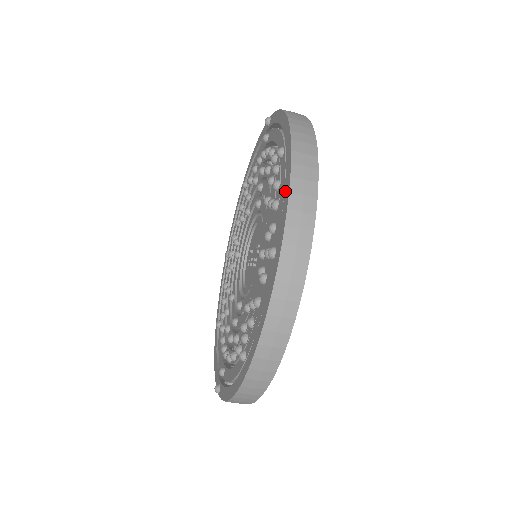
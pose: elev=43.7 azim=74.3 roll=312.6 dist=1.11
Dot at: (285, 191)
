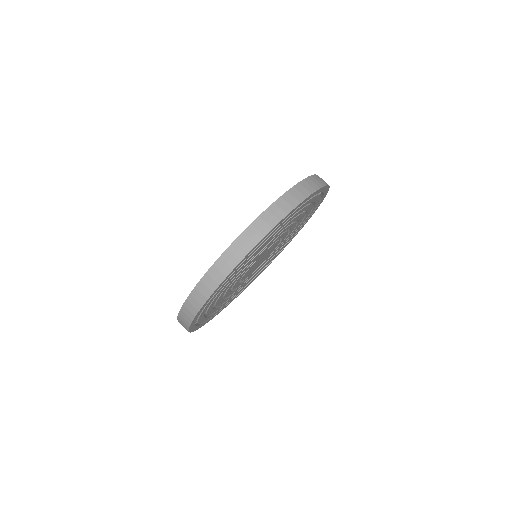
Dot at: occluded
